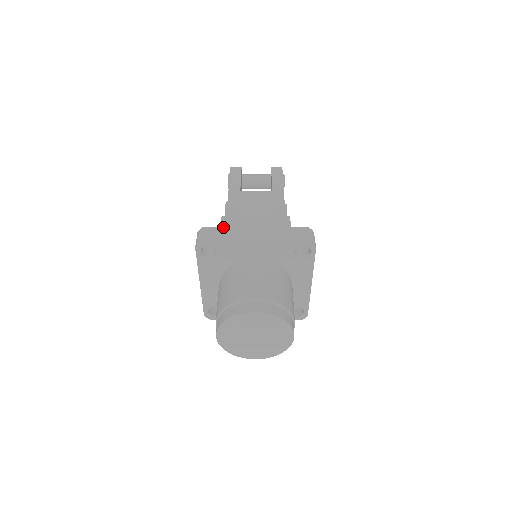
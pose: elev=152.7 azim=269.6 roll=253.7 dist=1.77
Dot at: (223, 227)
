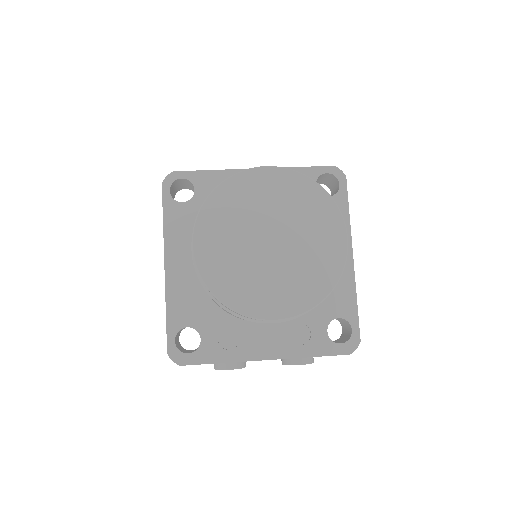
Dot at: occluded
